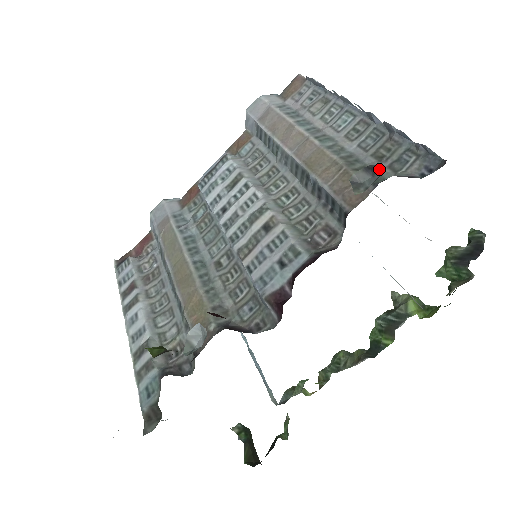
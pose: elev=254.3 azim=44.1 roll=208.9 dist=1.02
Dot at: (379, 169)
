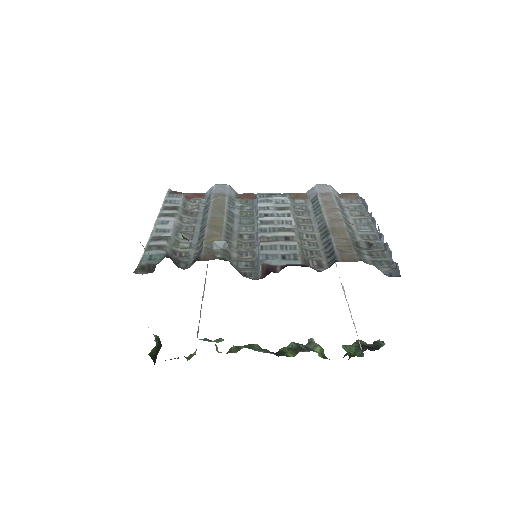
Dot at: (374, 247)
